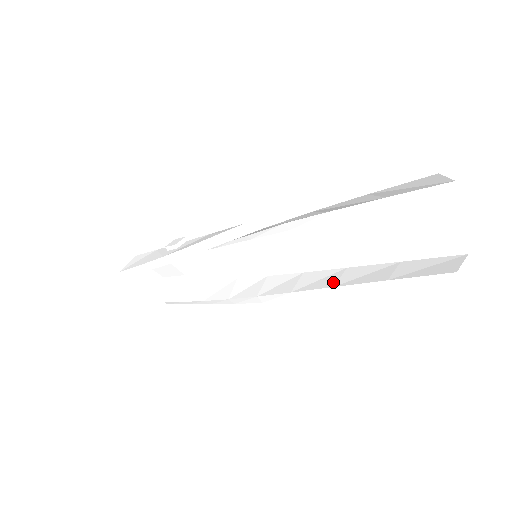
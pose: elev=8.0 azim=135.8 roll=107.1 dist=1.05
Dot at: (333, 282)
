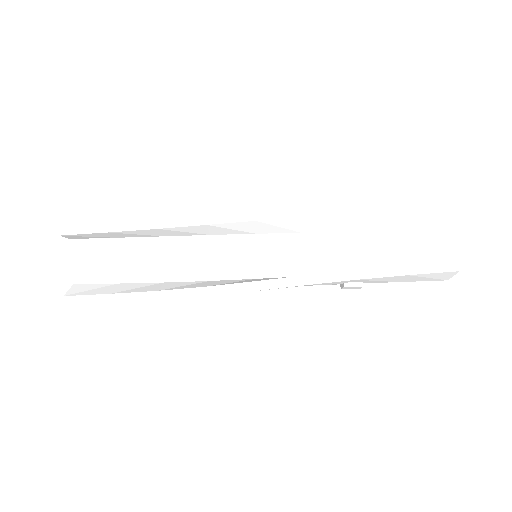
Dot at: (351, 271)
